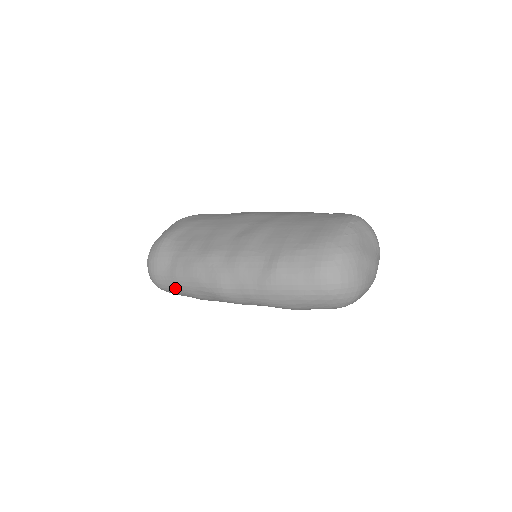
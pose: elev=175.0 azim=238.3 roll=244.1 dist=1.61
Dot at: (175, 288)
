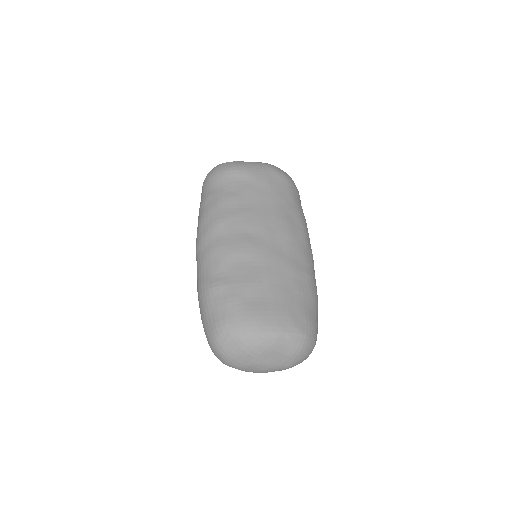
Dot at: occluded
